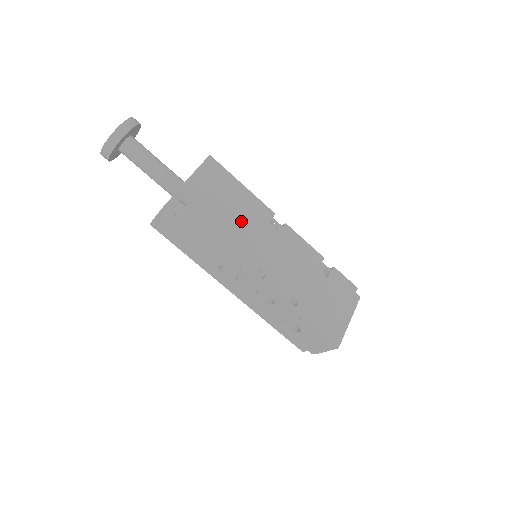
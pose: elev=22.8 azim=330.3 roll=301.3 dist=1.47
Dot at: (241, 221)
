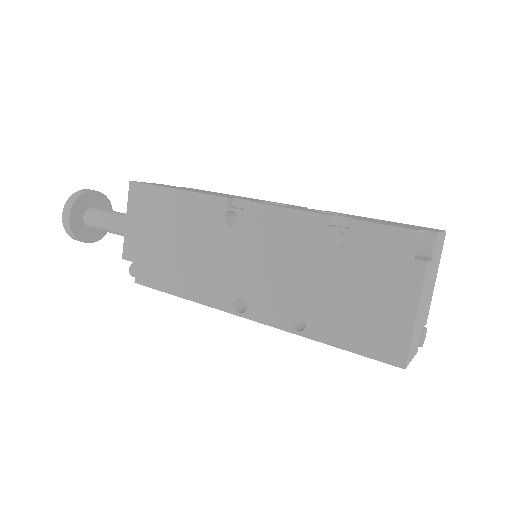
Dot at: (191, 245)
